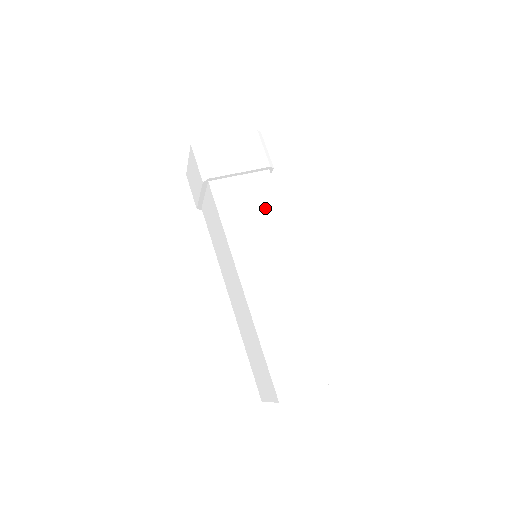
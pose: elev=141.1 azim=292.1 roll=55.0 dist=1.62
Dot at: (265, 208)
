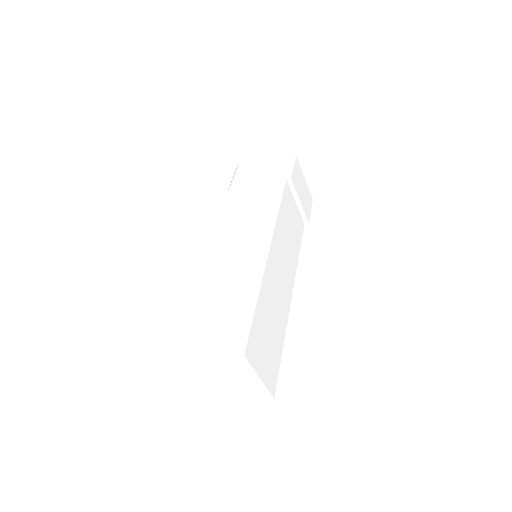
Dot at: (264, 206)
